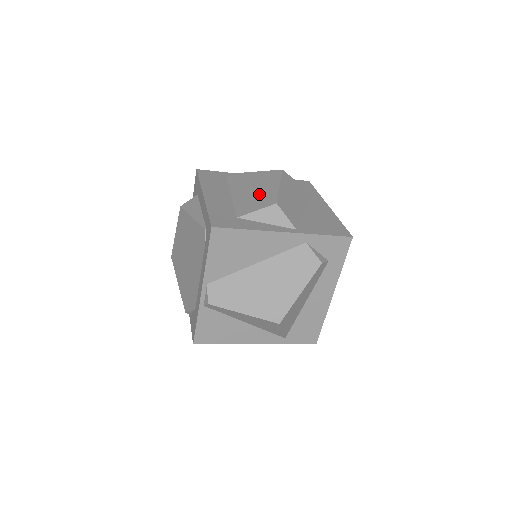
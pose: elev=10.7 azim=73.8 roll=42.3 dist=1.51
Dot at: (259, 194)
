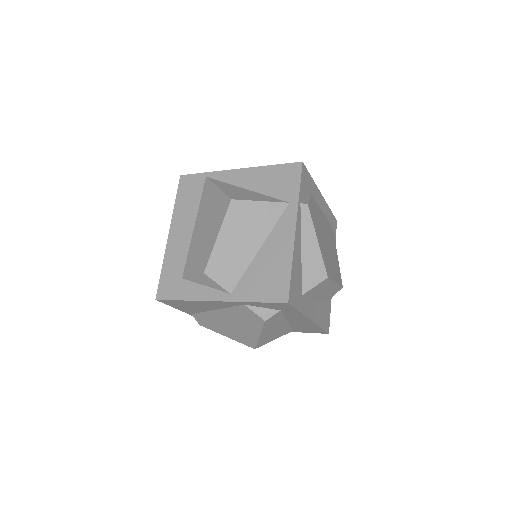
Dot at: (203, 244)
